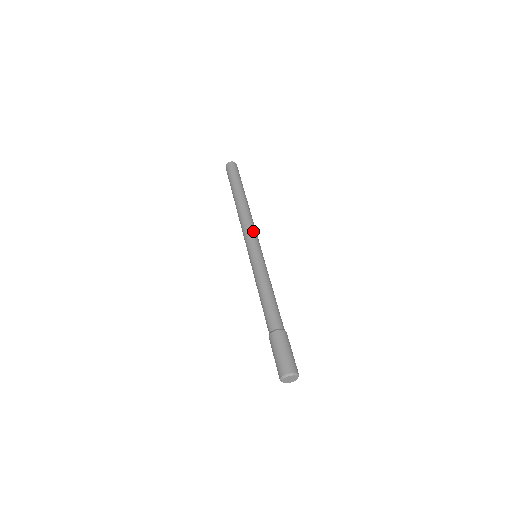
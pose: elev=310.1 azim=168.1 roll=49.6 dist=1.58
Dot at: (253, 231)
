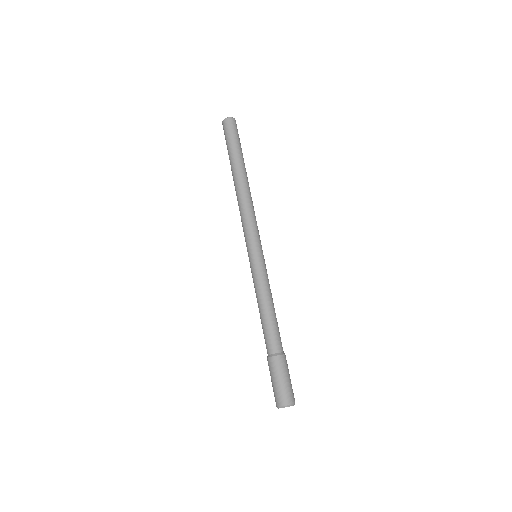
Dot at: occluded
